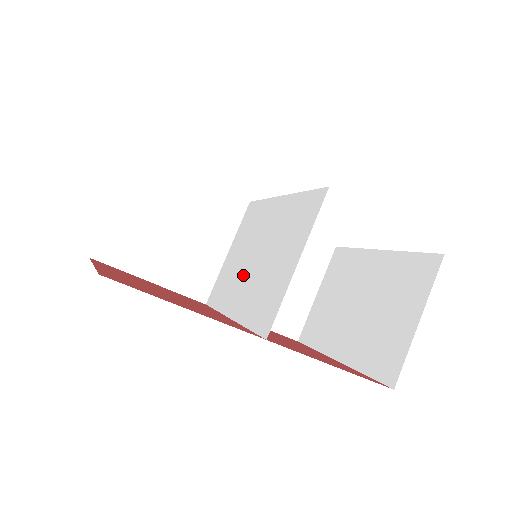
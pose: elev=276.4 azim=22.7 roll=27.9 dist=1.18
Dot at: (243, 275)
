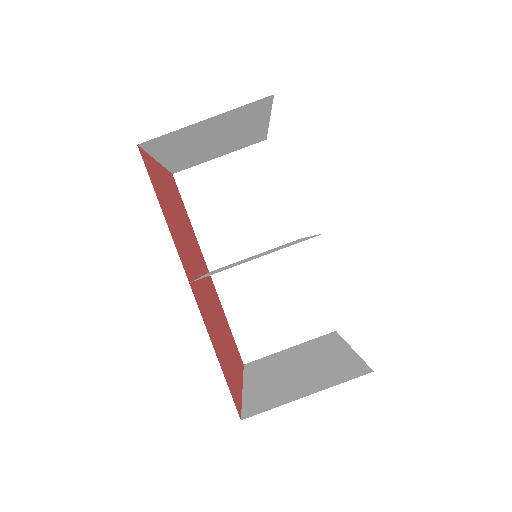
Dot at: occluded
